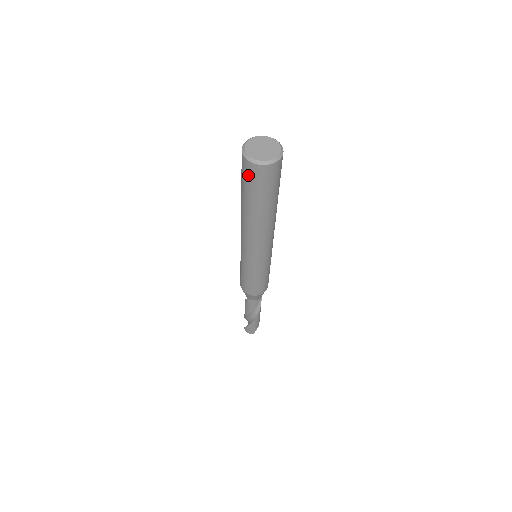
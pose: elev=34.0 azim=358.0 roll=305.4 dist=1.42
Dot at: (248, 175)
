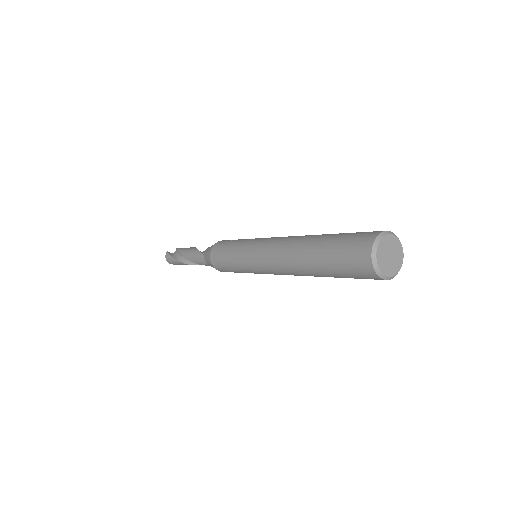
Dot at: (353, 256)
